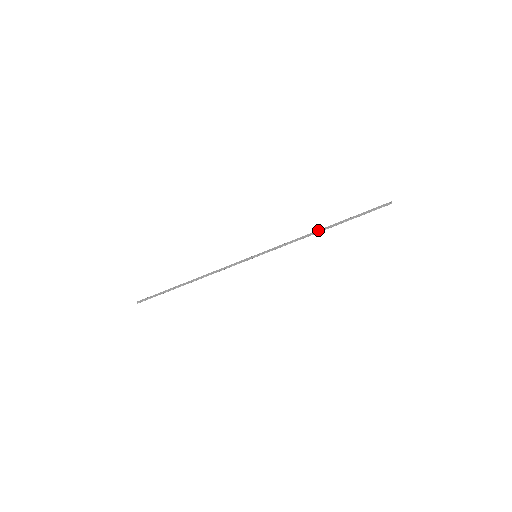
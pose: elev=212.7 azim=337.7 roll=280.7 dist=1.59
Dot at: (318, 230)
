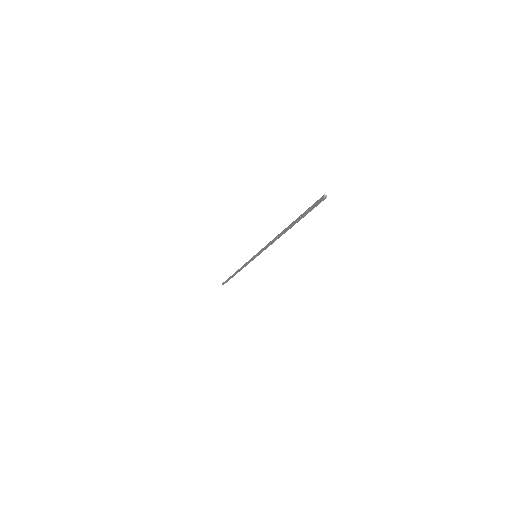
Dot at: occluded
